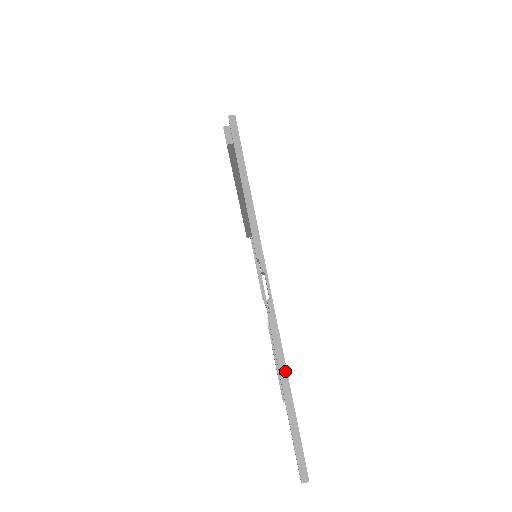
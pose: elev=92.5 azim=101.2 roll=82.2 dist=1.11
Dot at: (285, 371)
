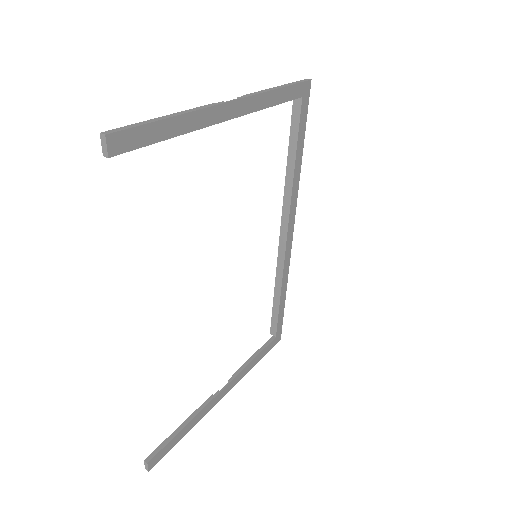
Dot at: (183, 113)
